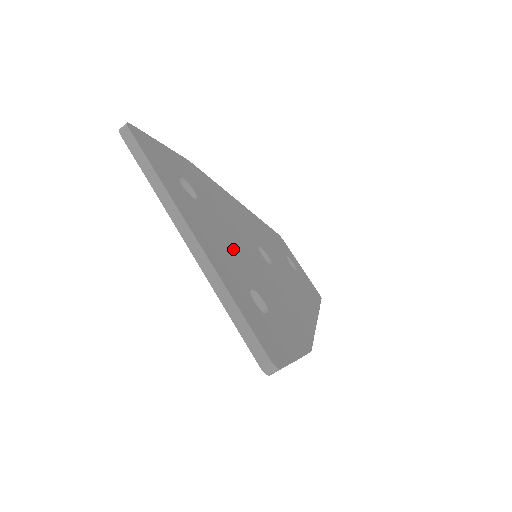
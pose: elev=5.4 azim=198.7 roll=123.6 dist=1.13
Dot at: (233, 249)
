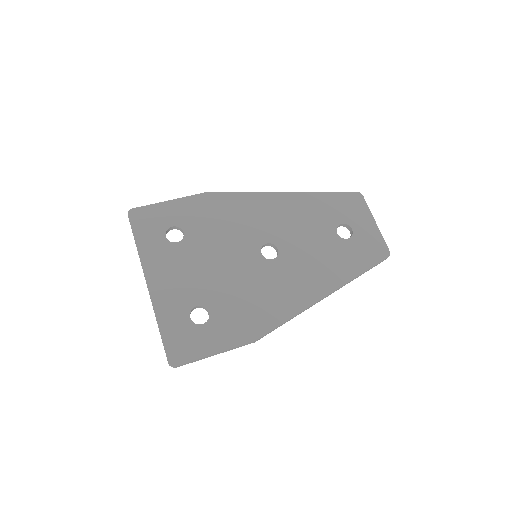
Dot at: (201, 273)
